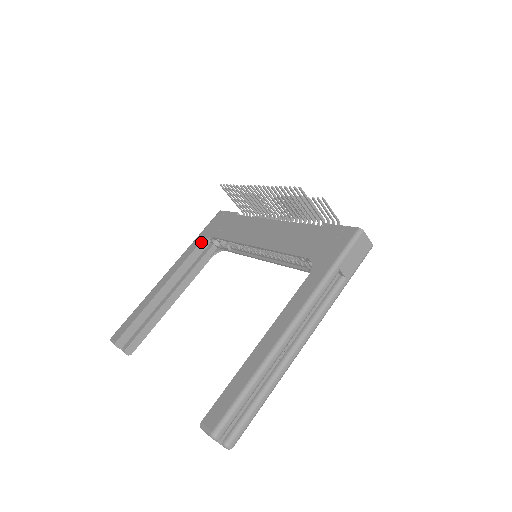
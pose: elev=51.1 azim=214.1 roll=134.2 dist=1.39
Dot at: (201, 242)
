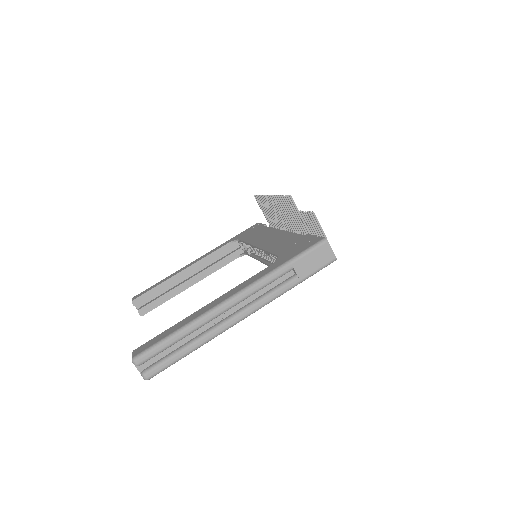
Dot at: (230, 242)
